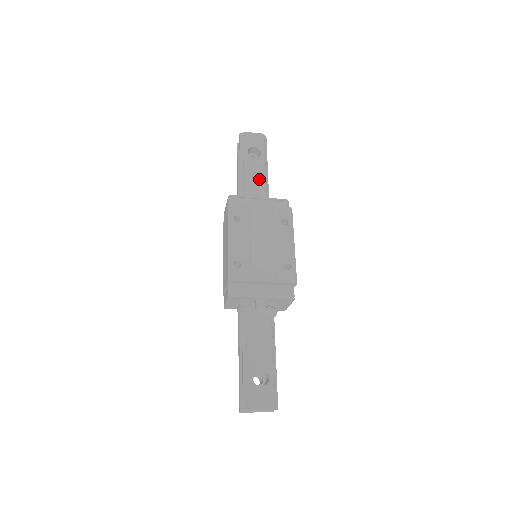
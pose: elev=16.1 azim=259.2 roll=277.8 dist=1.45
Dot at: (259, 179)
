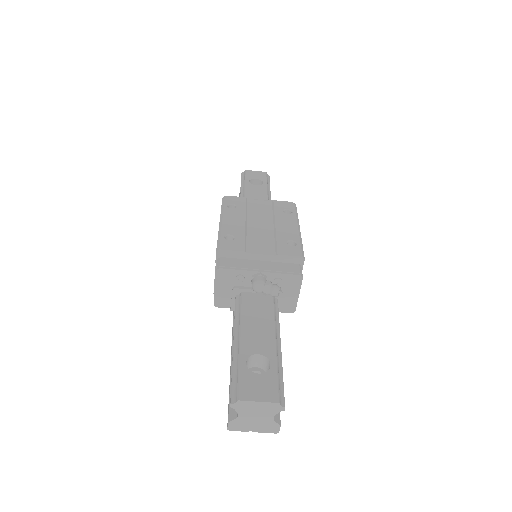
Dot at: (261, 198)
